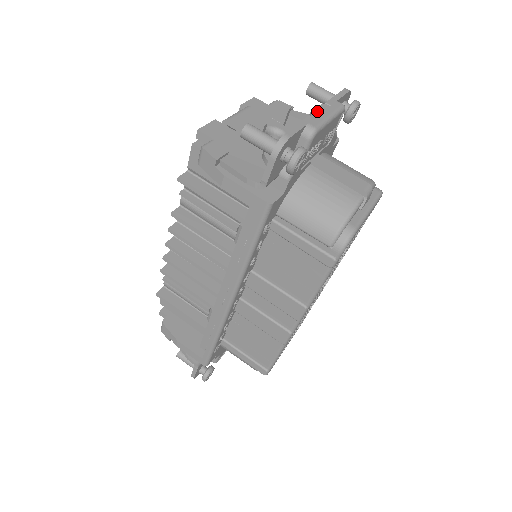
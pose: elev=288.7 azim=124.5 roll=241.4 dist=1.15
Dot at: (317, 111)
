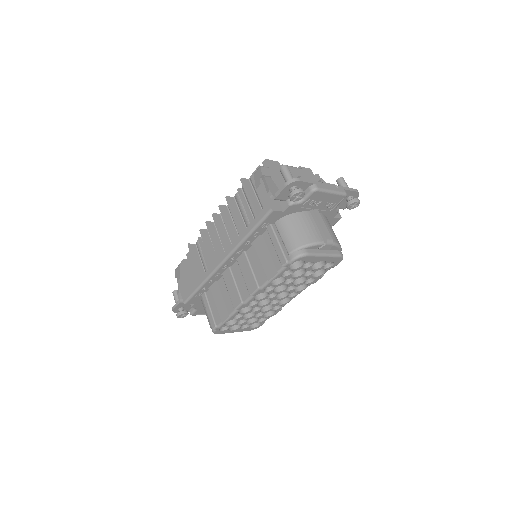
Dot at: (327, 184)
